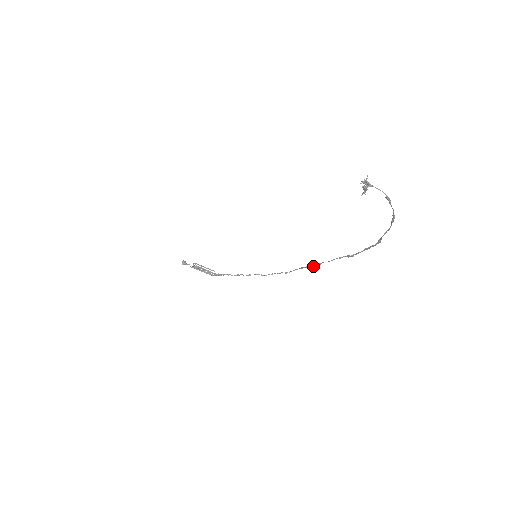
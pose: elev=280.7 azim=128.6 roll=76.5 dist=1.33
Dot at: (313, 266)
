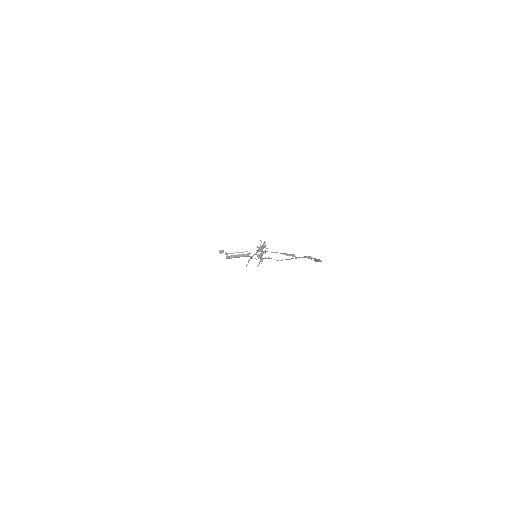
Dot at: occluded
